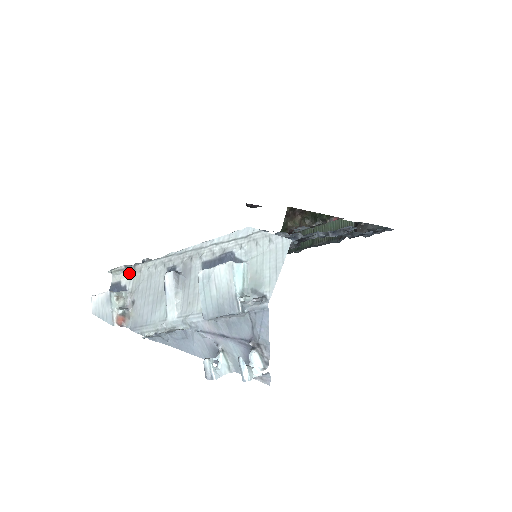
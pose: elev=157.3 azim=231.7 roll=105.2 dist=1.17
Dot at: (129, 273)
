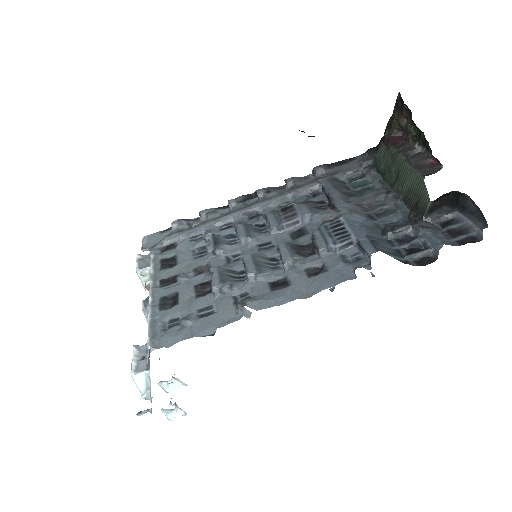
Dot at: occluded
